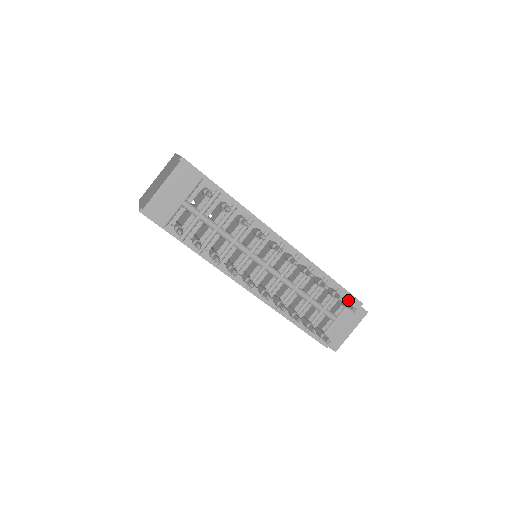
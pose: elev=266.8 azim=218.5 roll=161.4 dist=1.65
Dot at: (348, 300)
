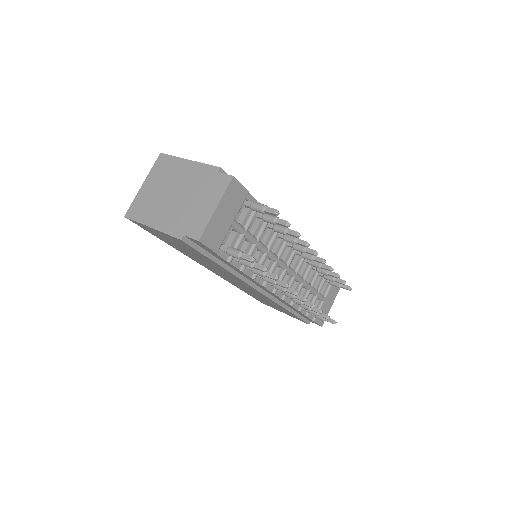
Dot at: occluded
